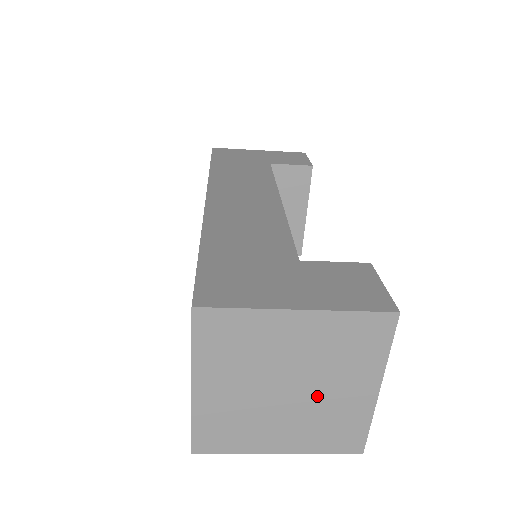
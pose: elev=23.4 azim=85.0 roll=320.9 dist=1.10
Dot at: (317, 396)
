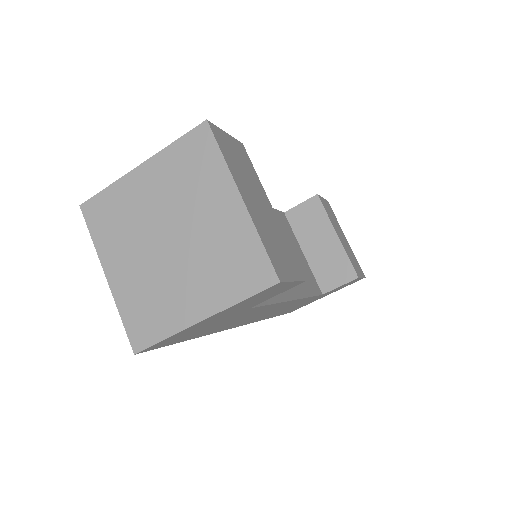
Dot at: (196, 235)
